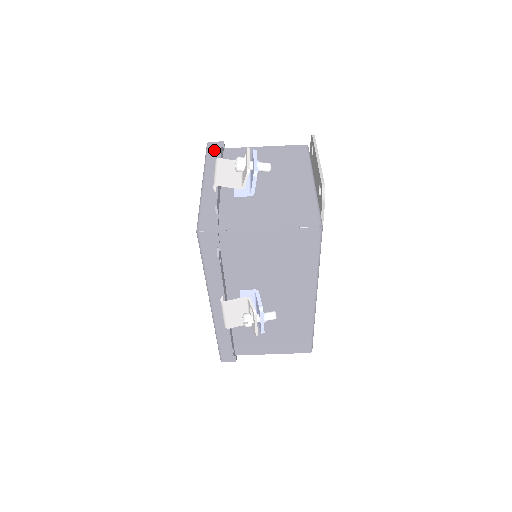
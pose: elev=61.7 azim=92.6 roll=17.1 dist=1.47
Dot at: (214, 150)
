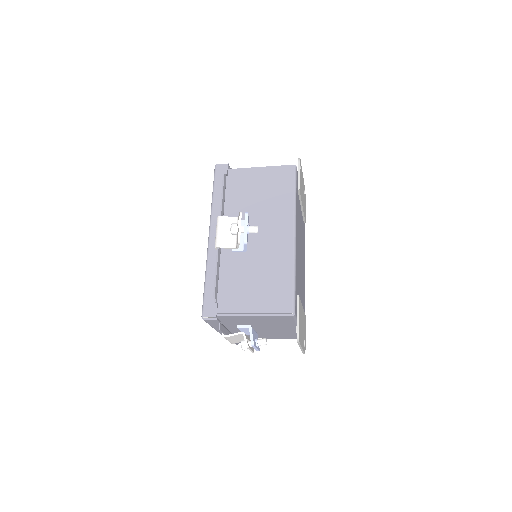
Dot at: (213, 323)
